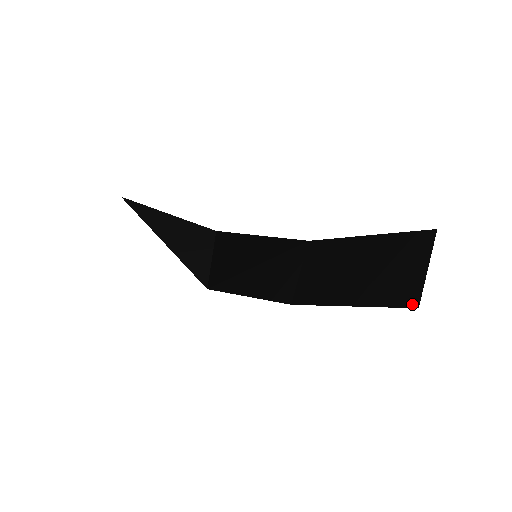
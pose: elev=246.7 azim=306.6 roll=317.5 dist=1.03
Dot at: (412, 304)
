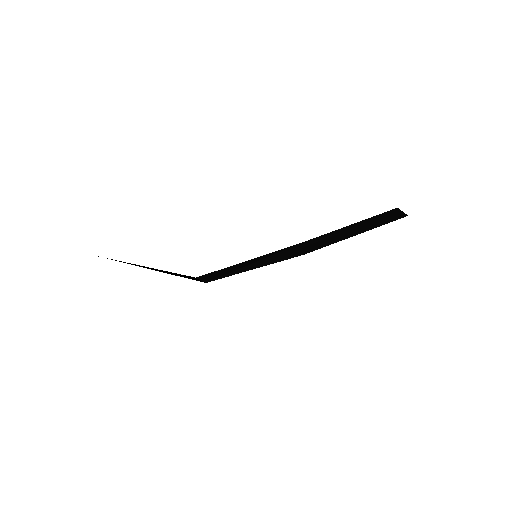
Dot at: (403, 217)
